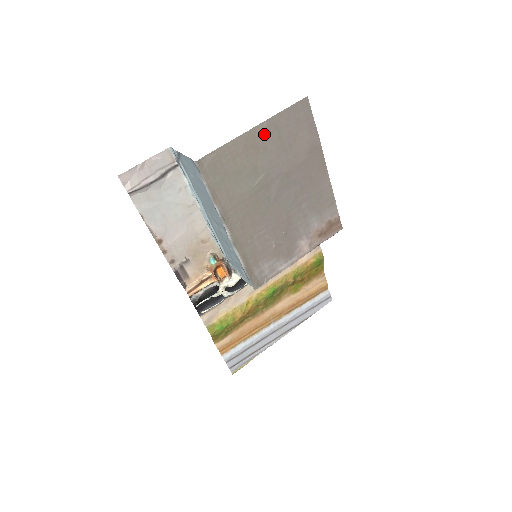
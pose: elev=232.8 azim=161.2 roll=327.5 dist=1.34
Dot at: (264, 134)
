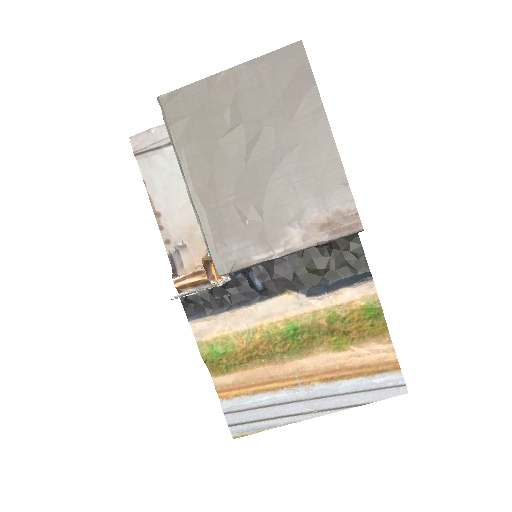
Dot at: (240, 78)
